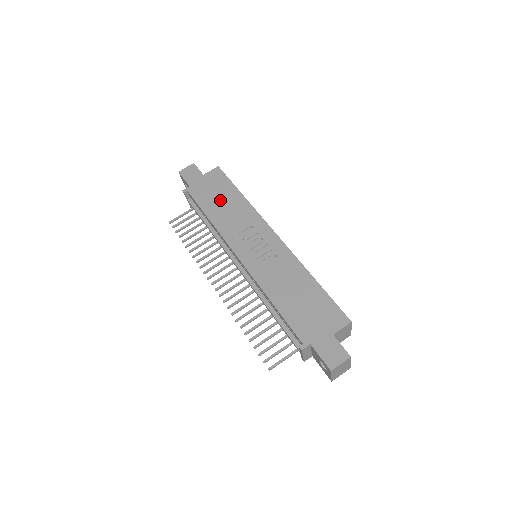
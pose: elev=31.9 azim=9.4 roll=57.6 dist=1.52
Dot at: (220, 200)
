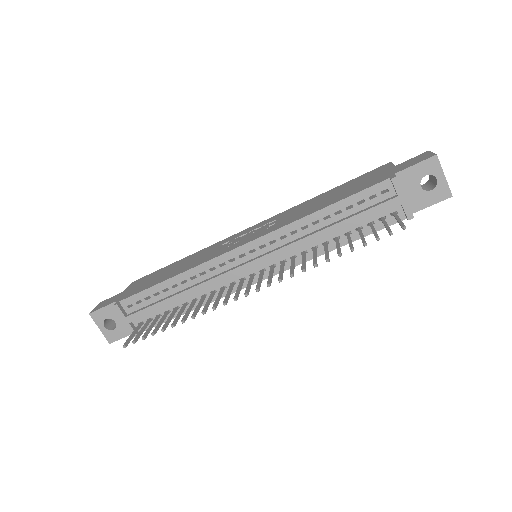
Dot at: (166, 272)
